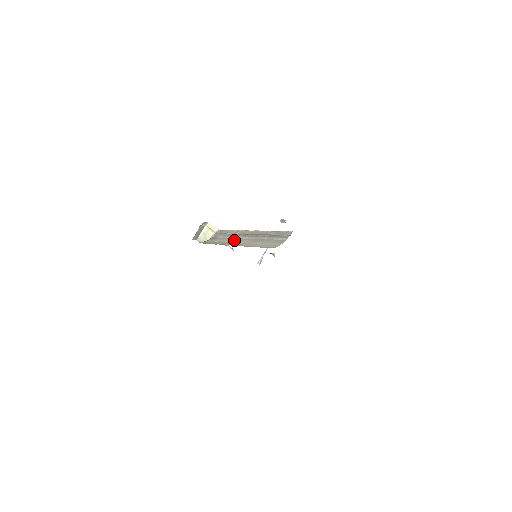
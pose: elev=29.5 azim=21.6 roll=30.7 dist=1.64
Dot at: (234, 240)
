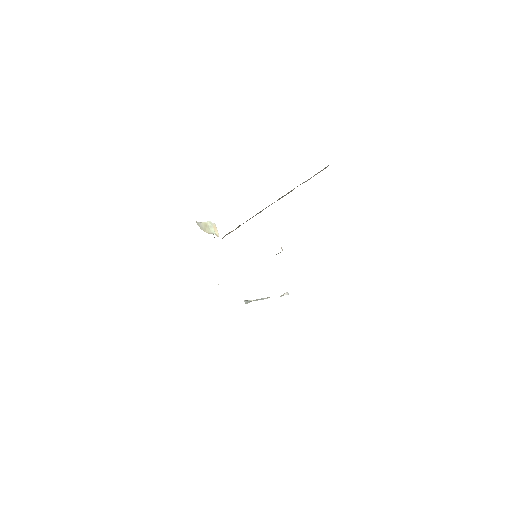
Dot at: occluded
